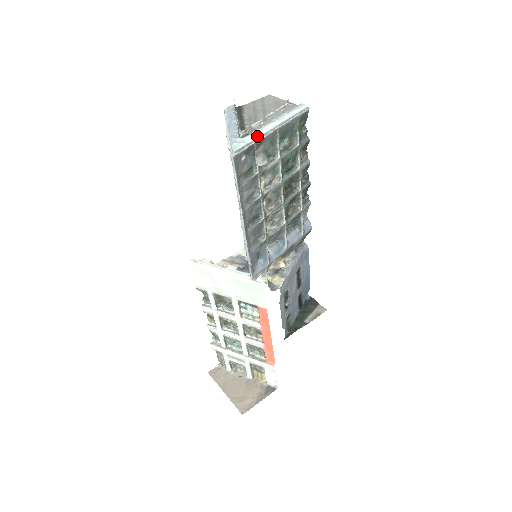
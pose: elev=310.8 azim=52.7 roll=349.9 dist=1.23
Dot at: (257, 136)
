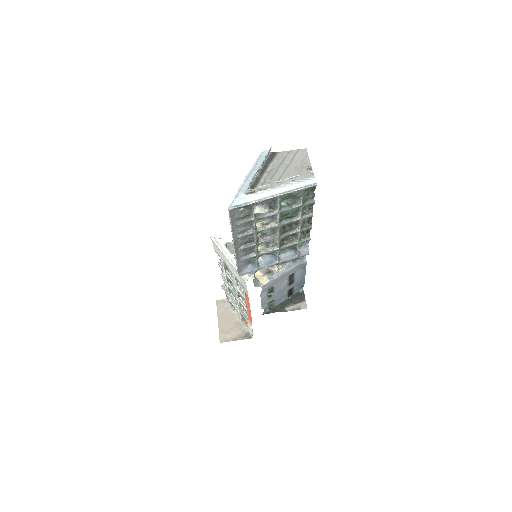
Dot at: (257, 198)
